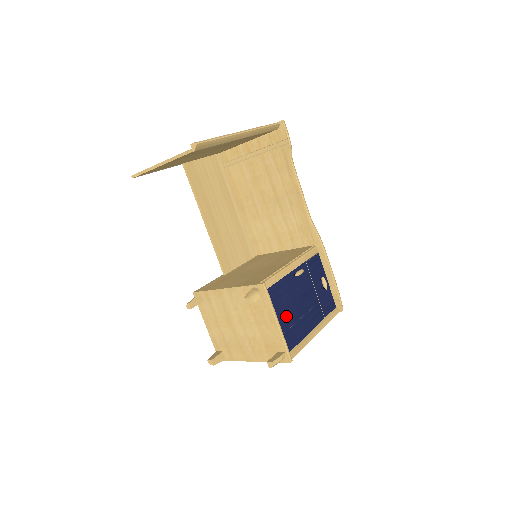
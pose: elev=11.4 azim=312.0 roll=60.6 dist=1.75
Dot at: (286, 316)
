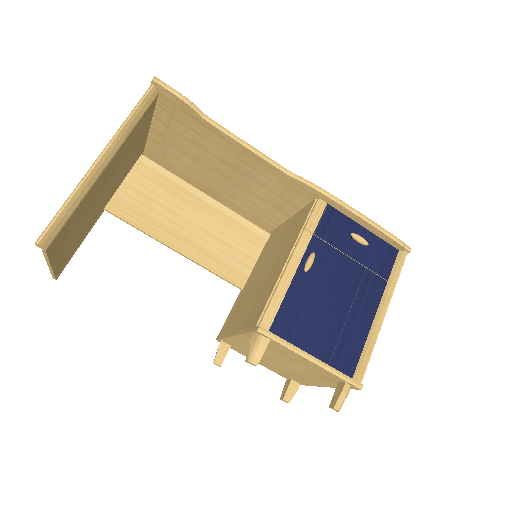
Dot at: (322, 333)
